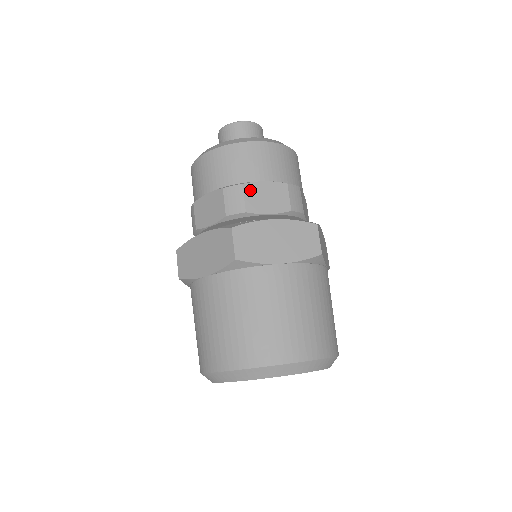
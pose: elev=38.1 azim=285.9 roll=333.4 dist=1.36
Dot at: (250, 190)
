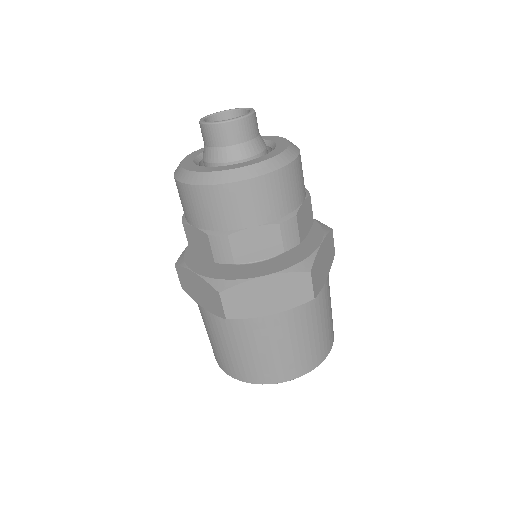
Dot at: (237, 240)
